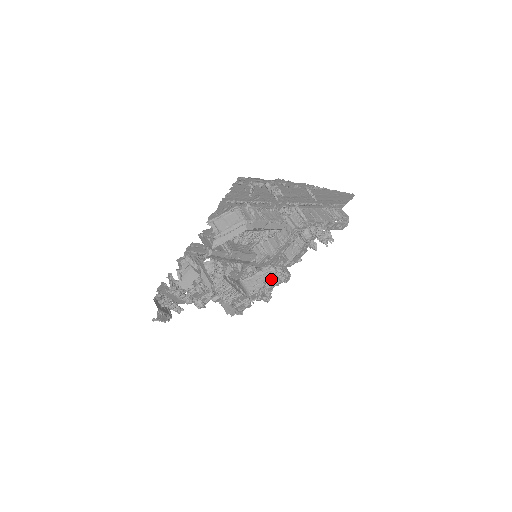
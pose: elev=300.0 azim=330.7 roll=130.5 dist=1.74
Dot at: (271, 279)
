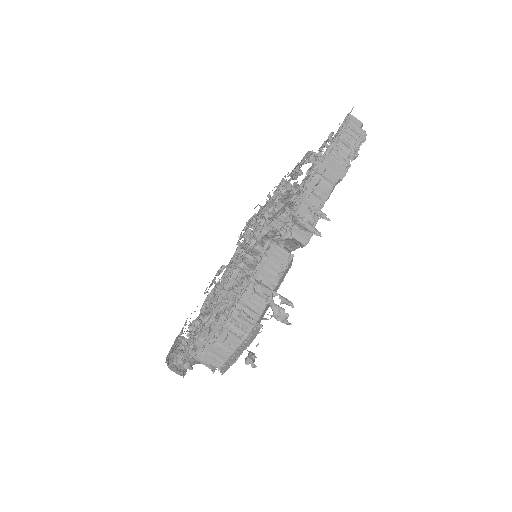
Dot at: occluded
